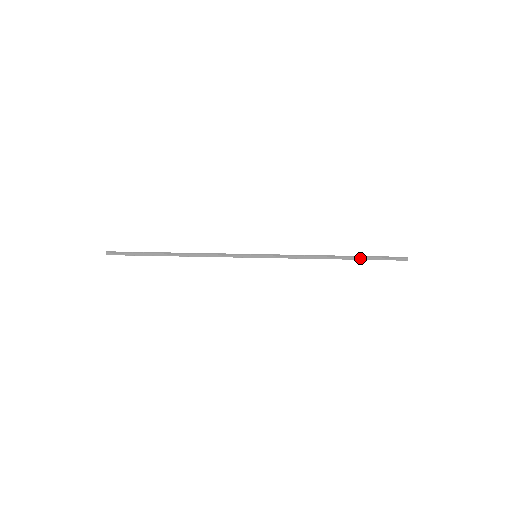
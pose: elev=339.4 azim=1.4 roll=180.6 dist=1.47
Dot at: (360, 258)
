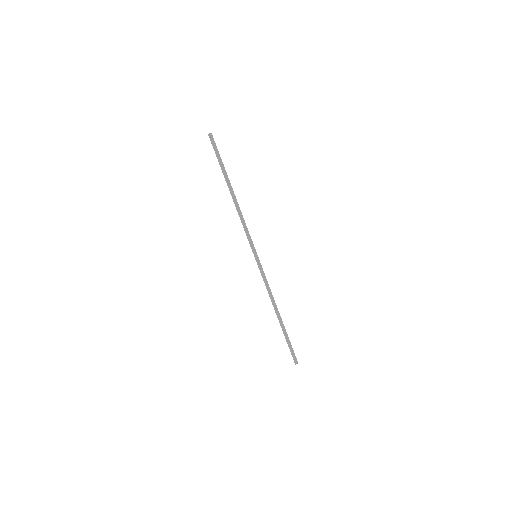
Dot at: (285, 331)
